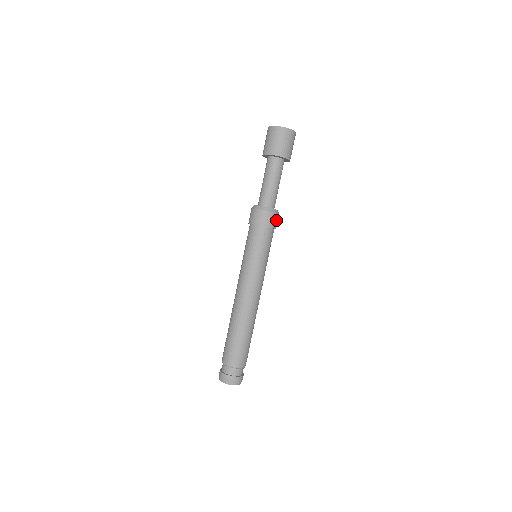
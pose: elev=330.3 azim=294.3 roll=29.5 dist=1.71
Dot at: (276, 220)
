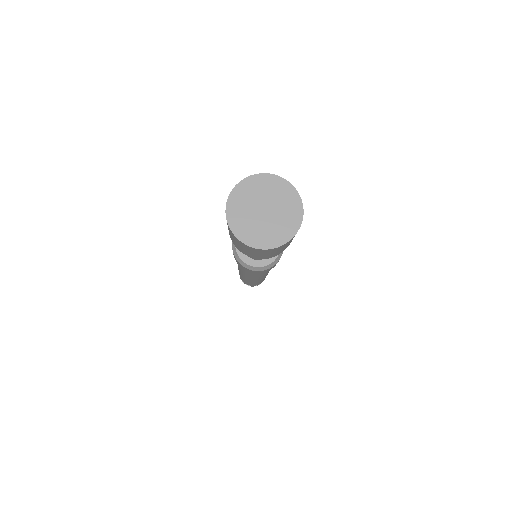
Dot at: occluded
